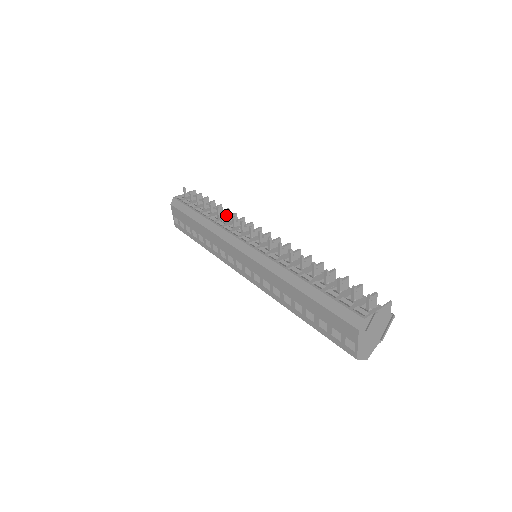
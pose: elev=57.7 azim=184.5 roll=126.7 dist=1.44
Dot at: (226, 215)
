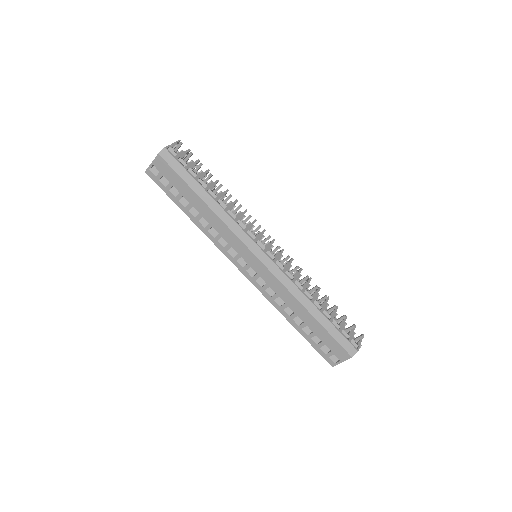
Dot at: occluded
